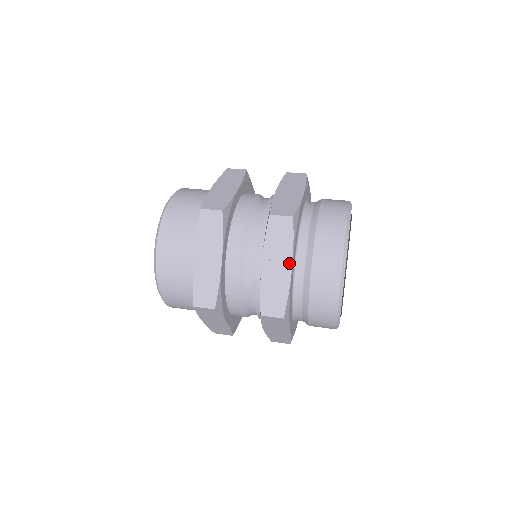
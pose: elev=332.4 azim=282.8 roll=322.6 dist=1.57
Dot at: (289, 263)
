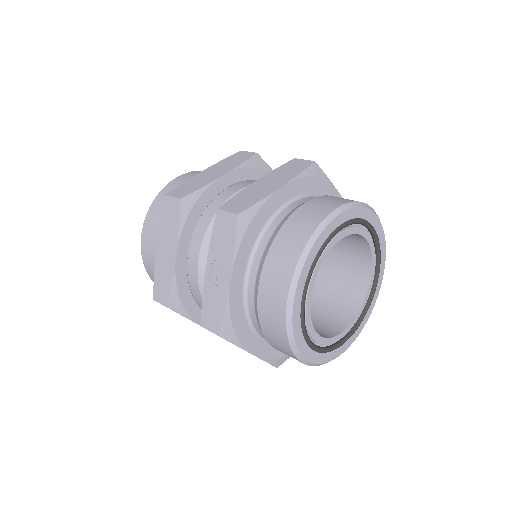
Dot at: (229, 271)
